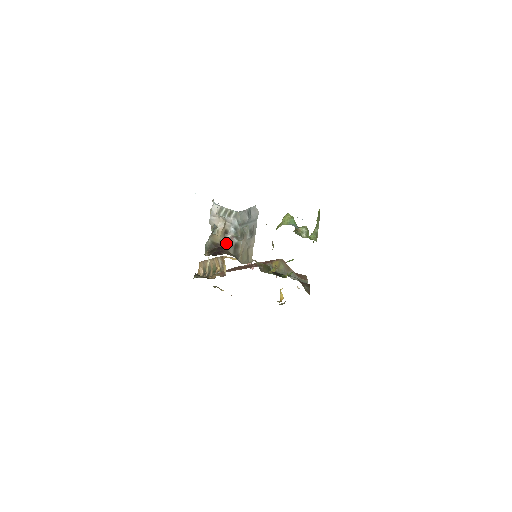
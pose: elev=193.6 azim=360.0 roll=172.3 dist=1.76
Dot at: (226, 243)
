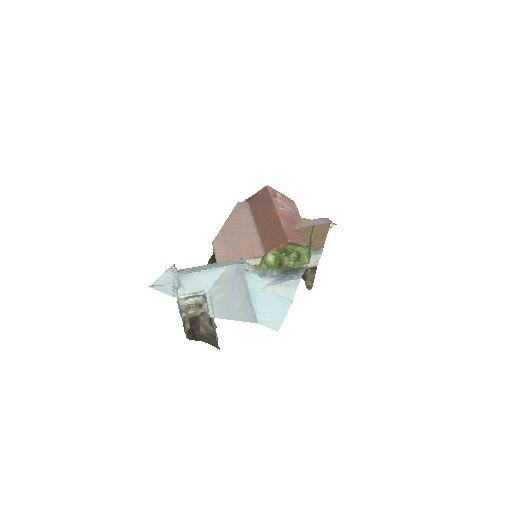
Dot at: (203, 314)
